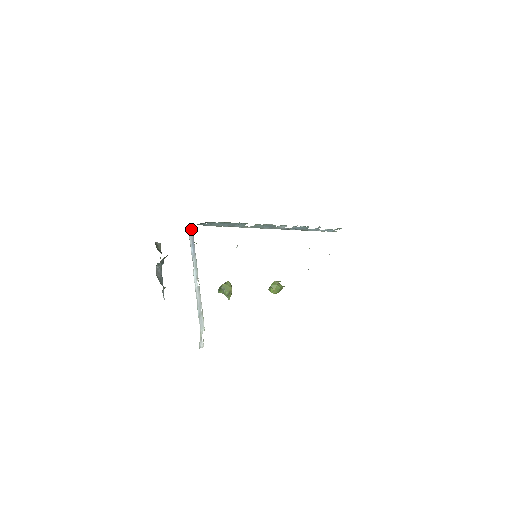
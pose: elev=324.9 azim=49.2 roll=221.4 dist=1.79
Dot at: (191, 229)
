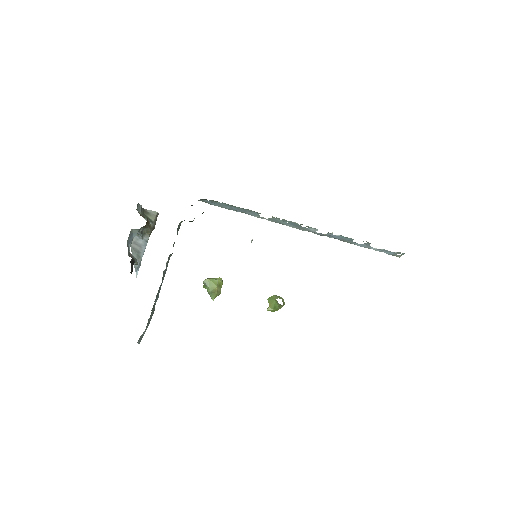
Dot at: occluded
